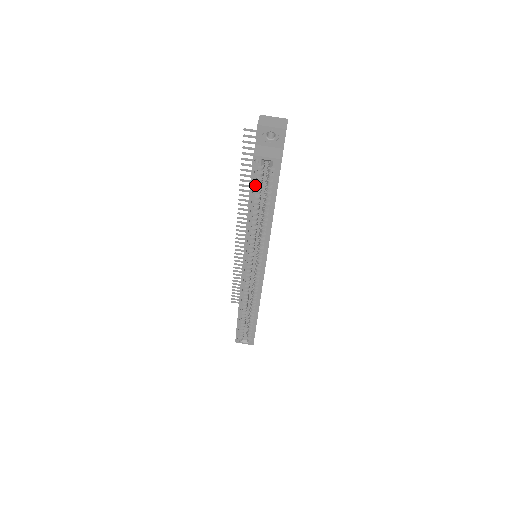
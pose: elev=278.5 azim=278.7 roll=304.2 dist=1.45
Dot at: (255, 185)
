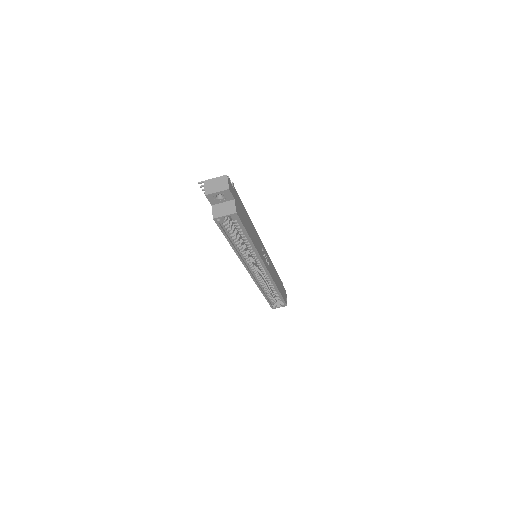
Dot at: (226, 230)
